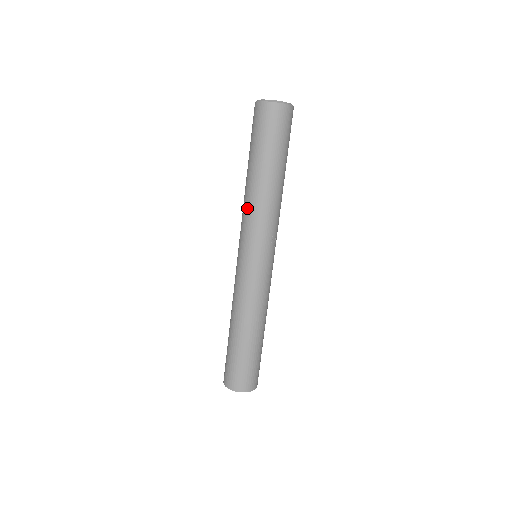
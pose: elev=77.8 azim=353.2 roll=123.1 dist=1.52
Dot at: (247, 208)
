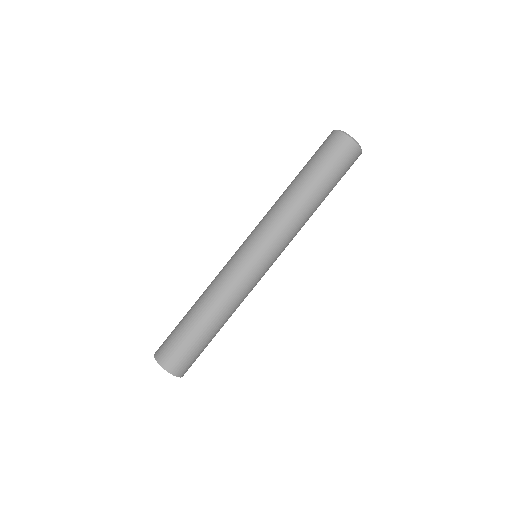
Dot at: (289, 219)
